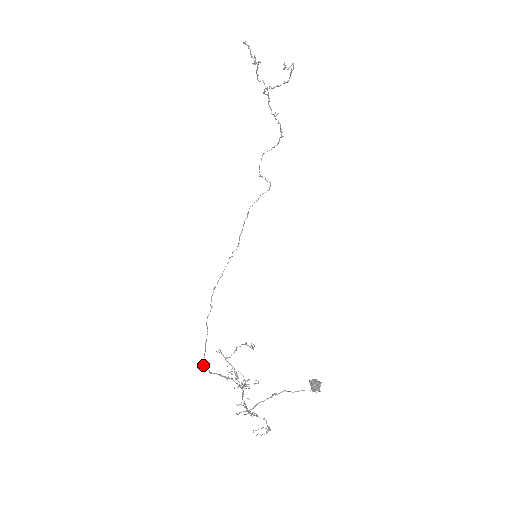
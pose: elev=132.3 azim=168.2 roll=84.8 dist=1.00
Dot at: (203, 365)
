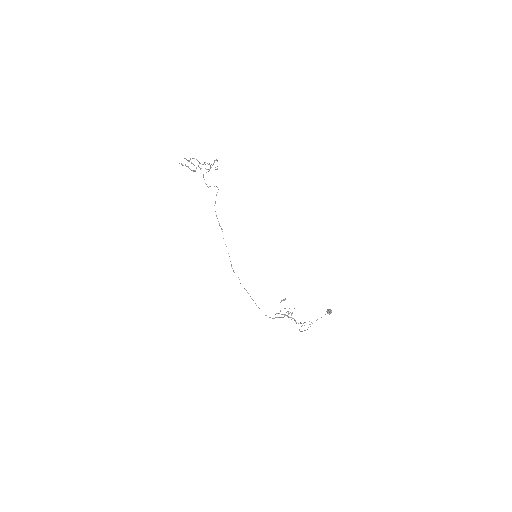
Dot at: occluded
